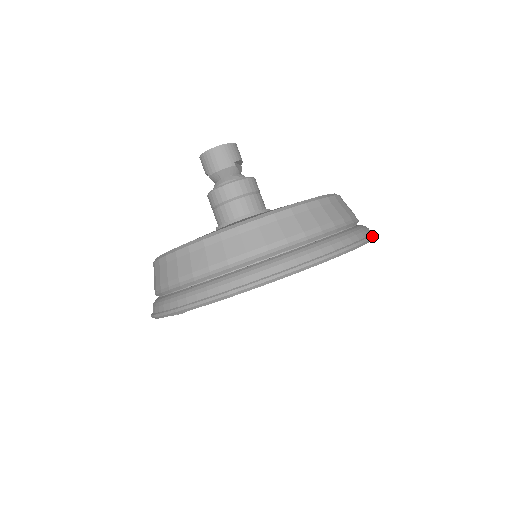
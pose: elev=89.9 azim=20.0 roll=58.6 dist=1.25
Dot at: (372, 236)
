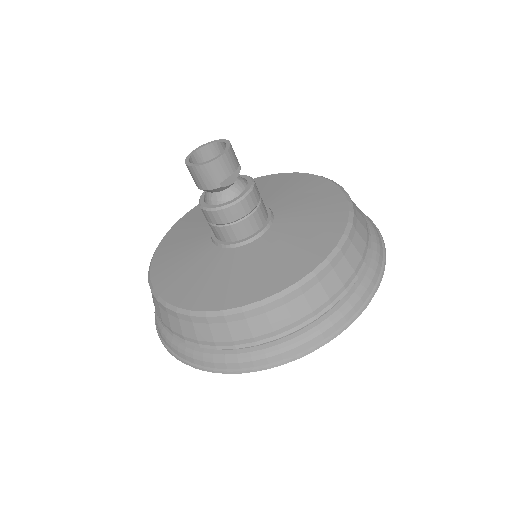
Dot at: (353, 319)
